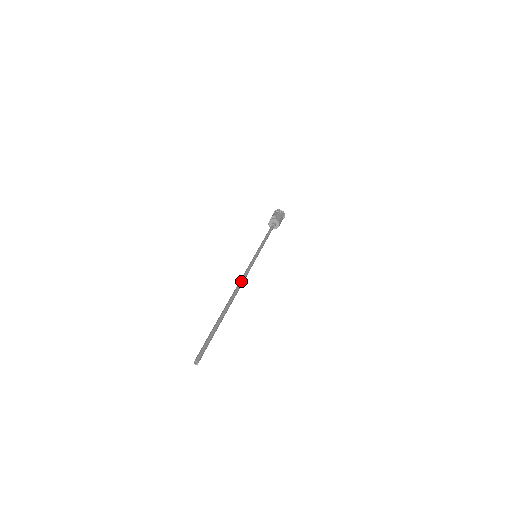
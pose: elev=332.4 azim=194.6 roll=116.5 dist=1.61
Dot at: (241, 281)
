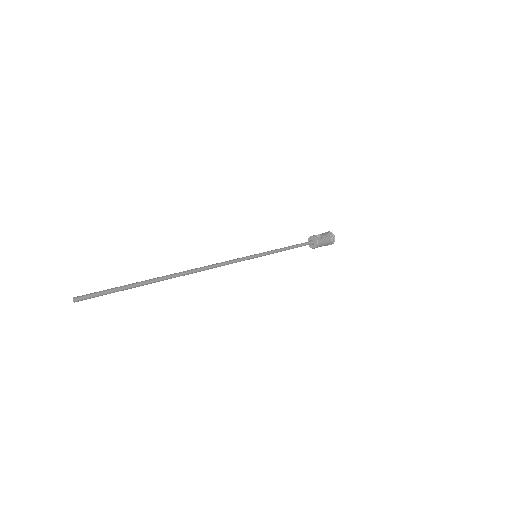
Dot at: (210, 266)
